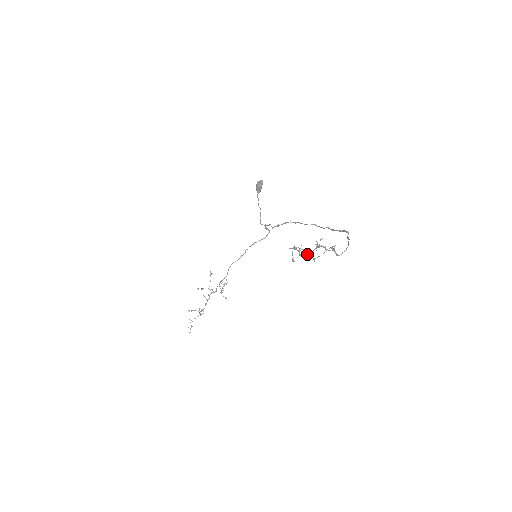
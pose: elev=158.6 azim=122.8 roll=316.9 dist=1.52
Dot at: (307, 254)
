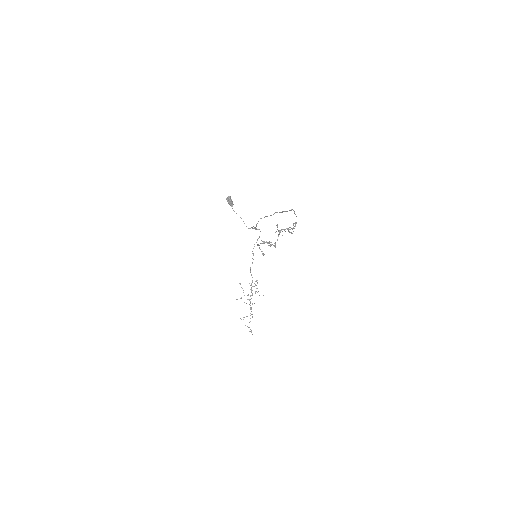
Dot at: (275, 242)
